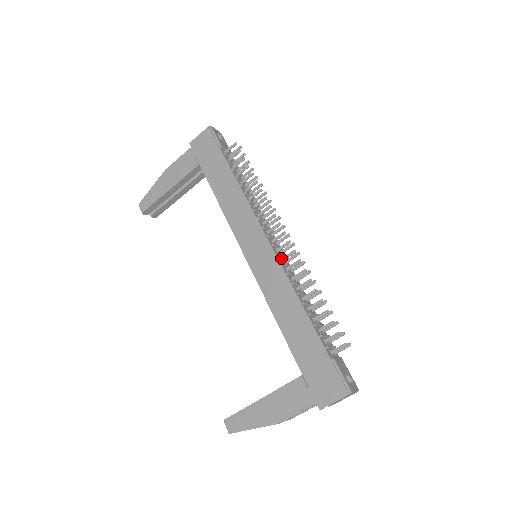
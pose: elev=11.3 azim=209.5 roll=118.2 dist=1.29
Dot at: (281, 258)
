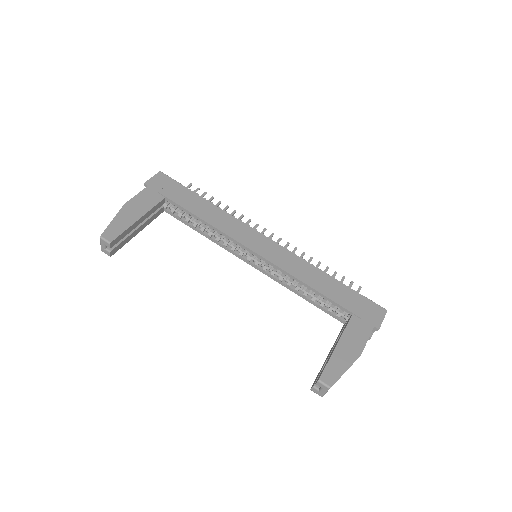
Dot at: occluded
